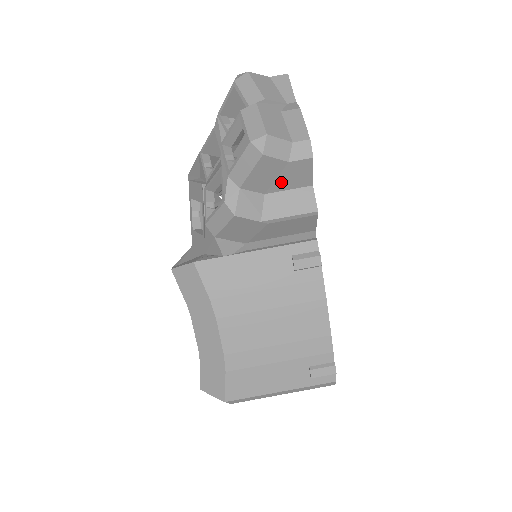
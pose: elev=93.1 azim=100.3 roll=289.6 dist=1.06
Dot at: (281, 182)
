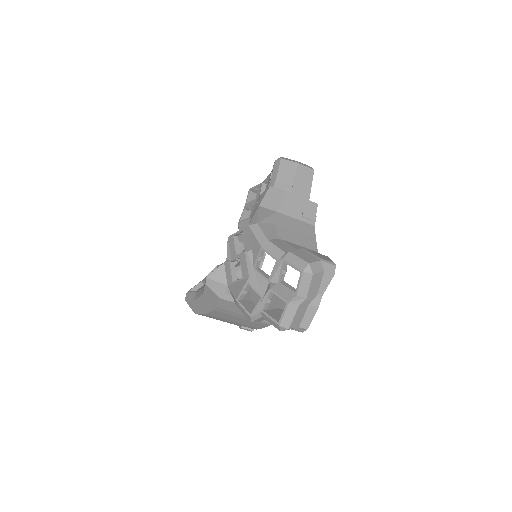
Dot at: occluded
